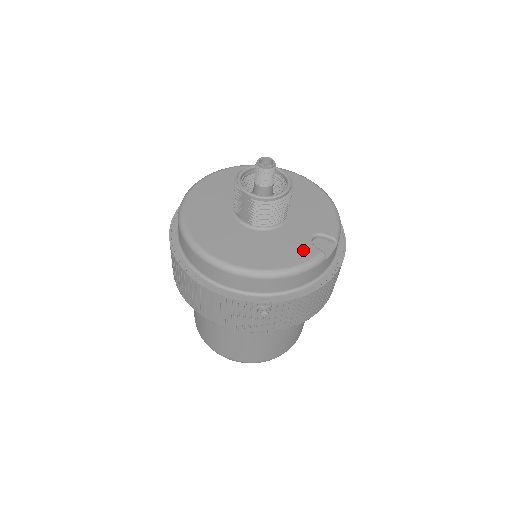
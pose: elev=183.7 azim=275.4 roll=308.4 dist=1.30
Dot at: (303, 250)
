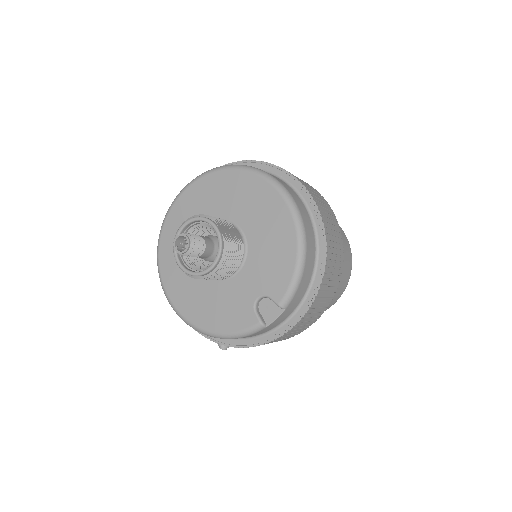
Dot at: (242, 315)
